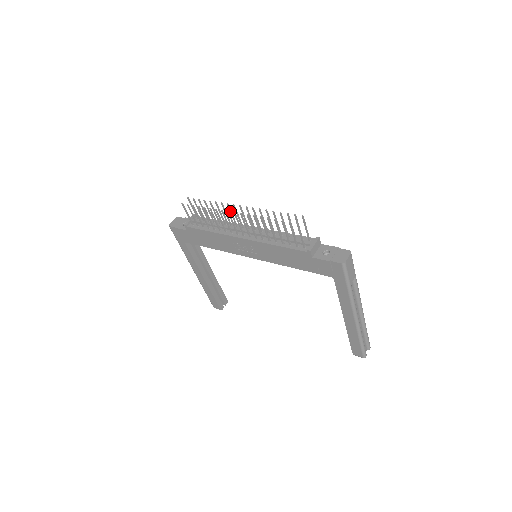
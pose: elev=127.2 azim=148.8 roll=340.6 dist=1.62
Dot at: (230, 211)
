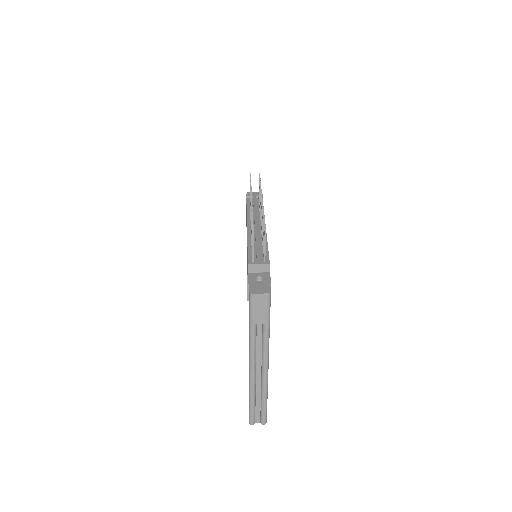
Dot at: occluded
